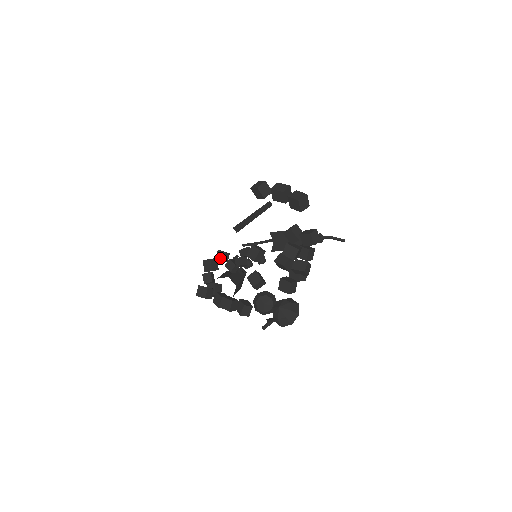
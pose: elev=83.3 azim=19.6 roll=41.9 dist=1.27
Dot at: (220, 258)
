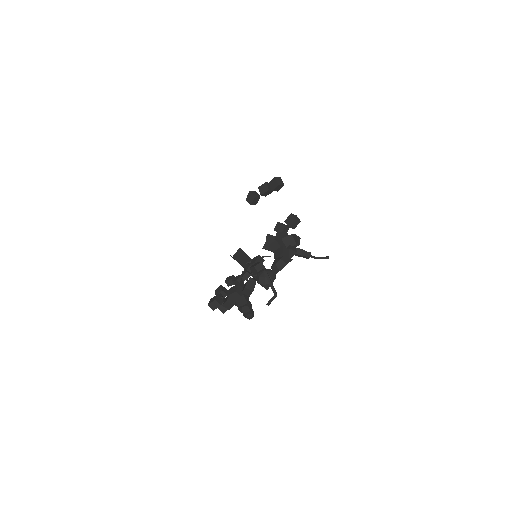
Dot at: (229, 279)
